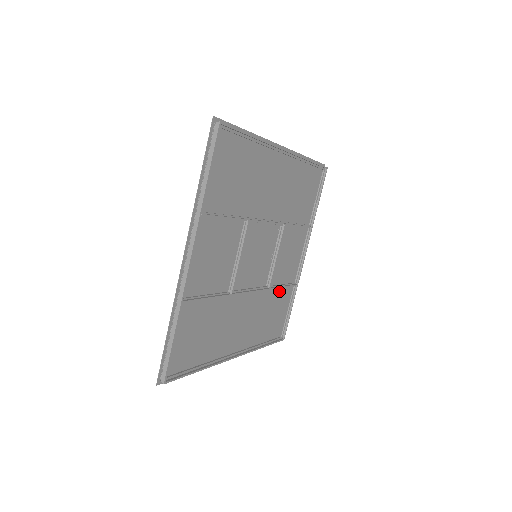
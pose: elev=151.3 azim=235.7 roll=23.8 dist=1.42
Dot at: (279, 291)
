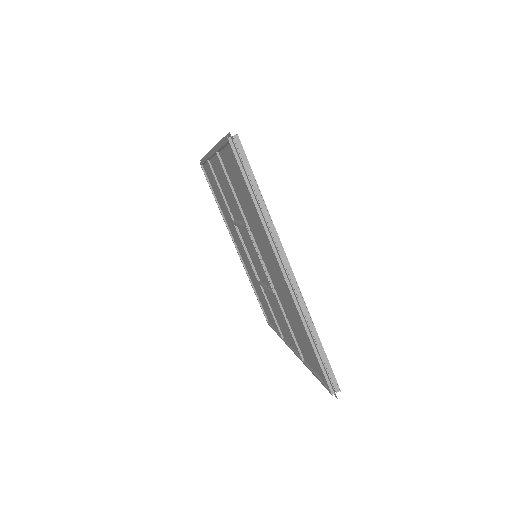
Dot at: occluded
